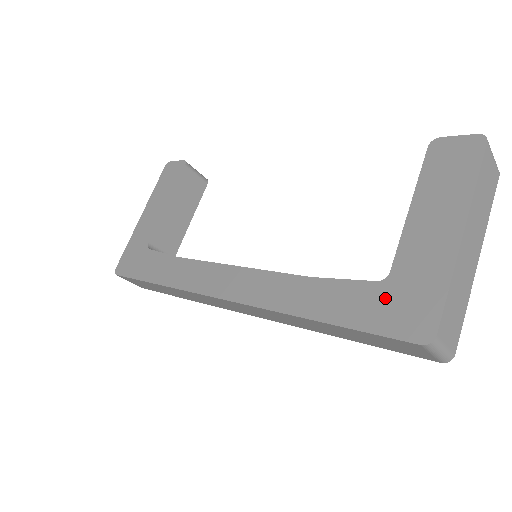
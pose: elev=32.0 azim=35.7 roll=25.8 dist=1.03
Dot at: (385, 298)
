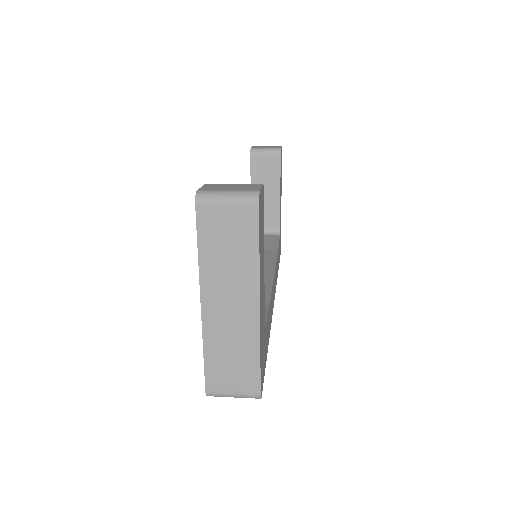
Dot at: occluded
